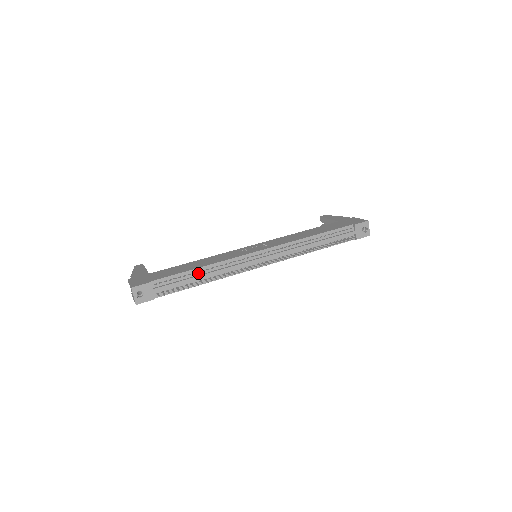
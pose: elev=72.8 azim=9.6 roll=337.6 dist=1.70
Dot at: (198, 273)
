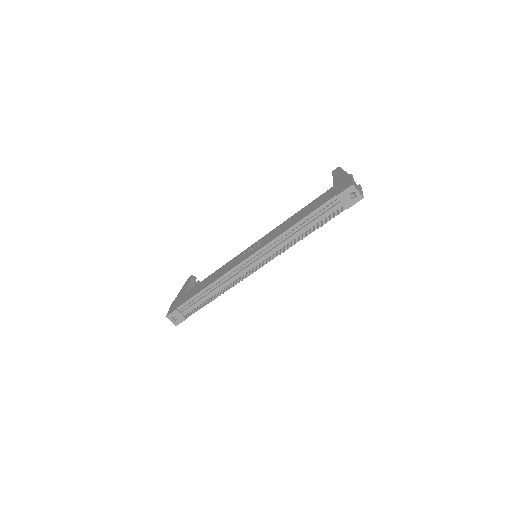
Dot at: (207, 291)
